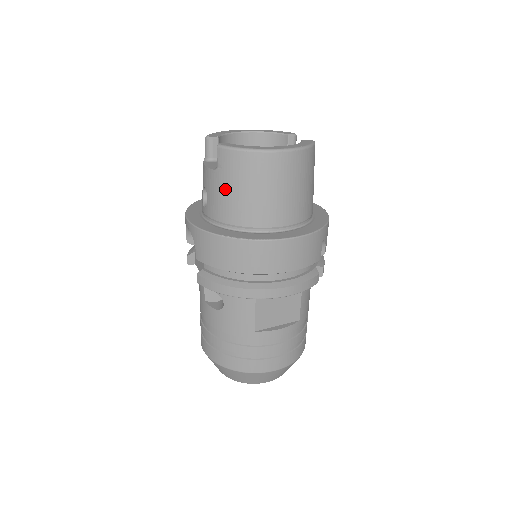
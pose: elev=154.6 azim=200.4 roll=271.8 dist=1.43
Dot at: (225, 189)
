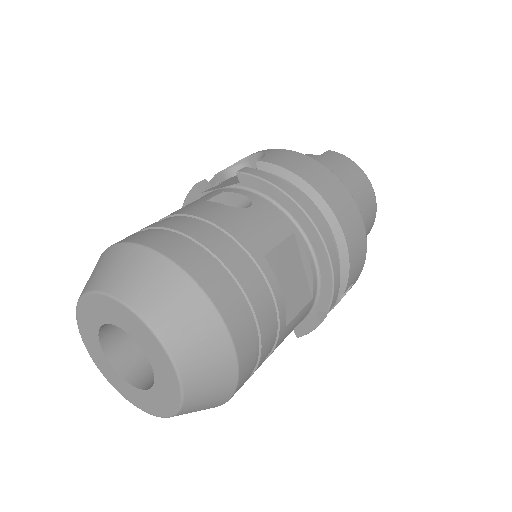
Dot at: (323, 163)
